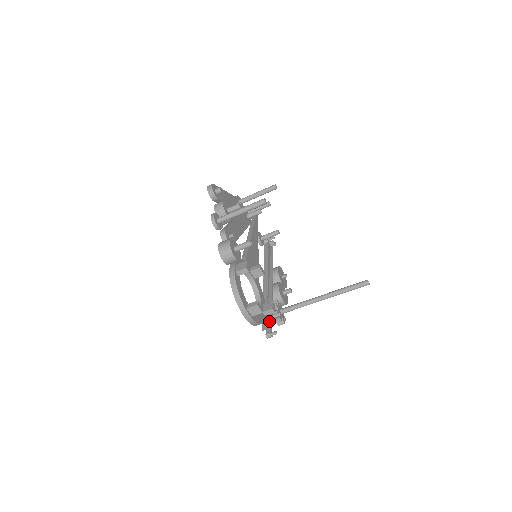
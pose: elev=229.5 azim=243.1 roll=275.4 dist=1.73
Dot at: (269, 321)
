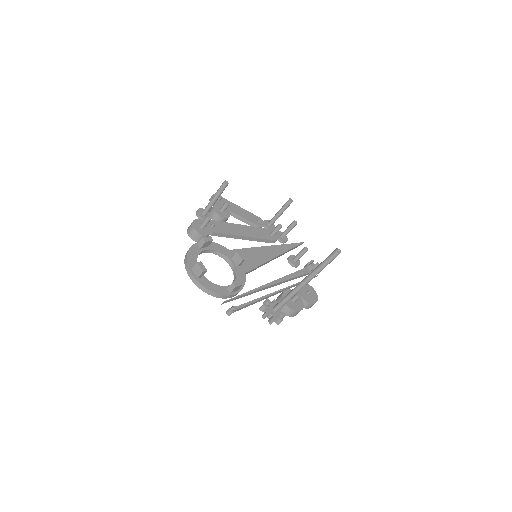
Dot at: (241, 305)
